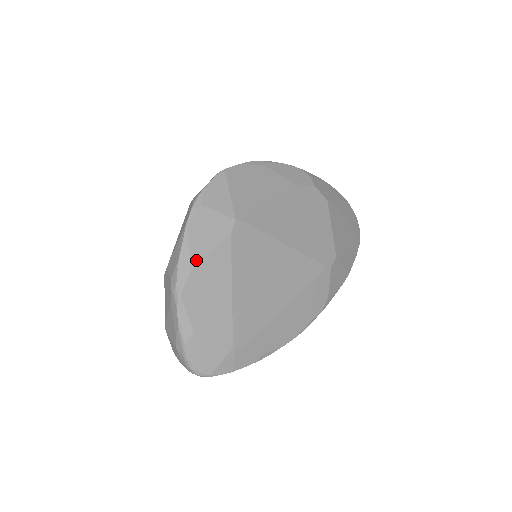
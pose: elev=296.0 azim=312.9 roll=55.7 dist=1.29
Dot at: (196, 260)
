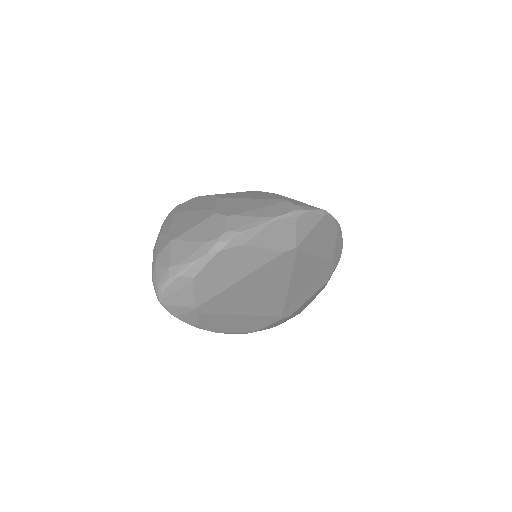
Dot at: (253, 243)
